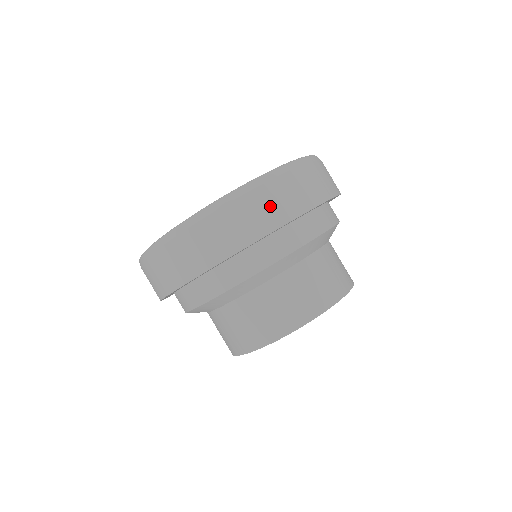
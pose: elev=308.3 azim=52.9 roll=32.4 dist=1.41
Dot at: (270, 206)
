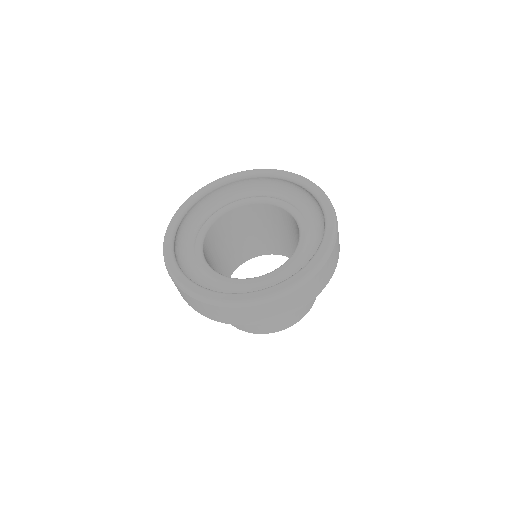
Dot at: (279, 309)
